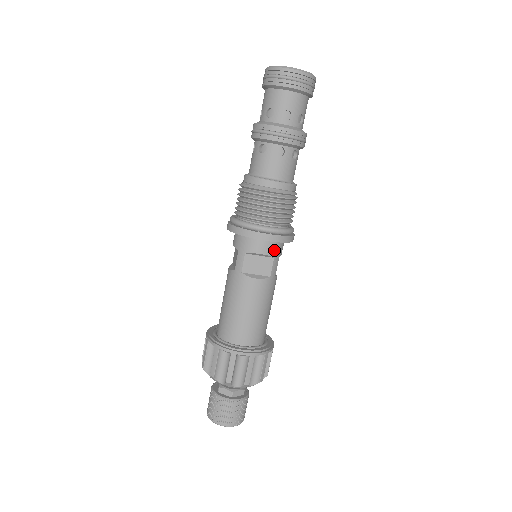
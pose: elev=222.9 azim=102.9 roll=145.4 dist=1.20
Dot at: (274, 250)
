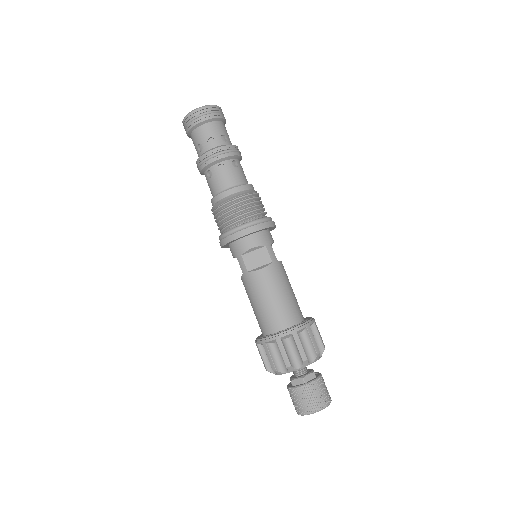
Dot at: (262, 240)
